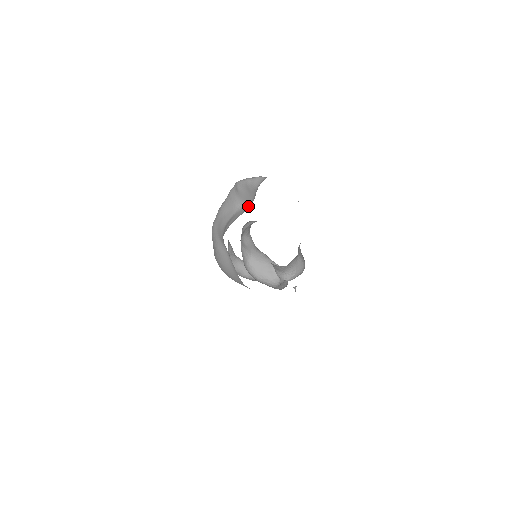
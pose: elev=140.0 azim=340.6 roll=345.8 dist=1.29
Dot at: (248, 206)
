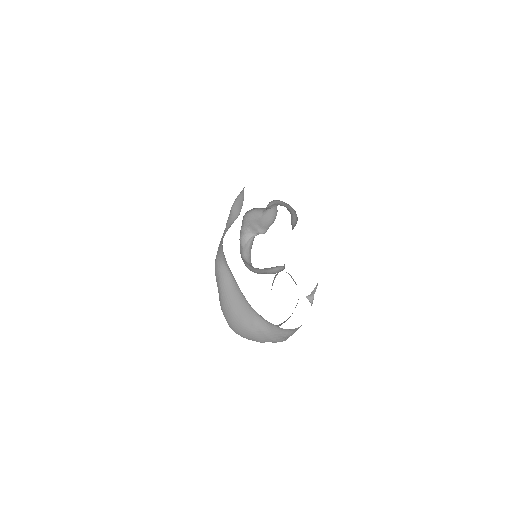
Dot at: (240, 208)
